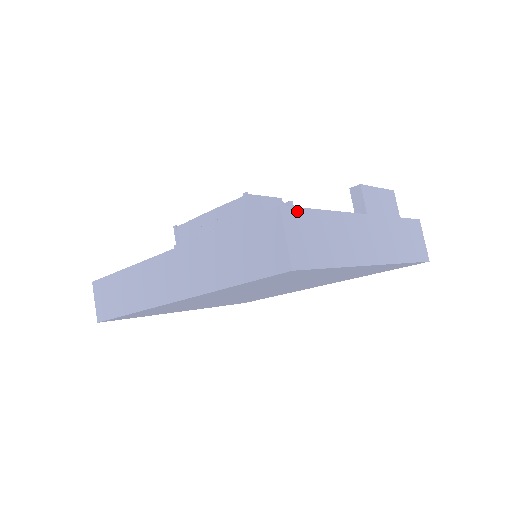
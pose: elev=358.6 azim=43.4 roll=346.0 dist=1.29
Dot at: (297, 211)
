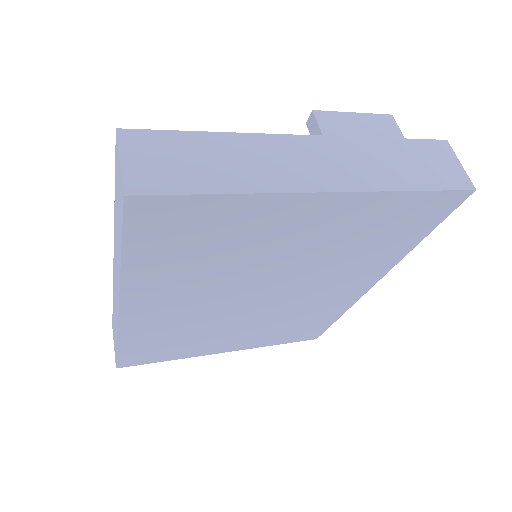
Dot at: (151, 134)
